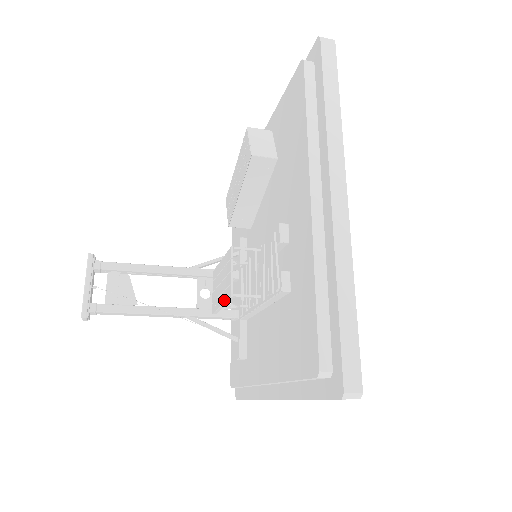
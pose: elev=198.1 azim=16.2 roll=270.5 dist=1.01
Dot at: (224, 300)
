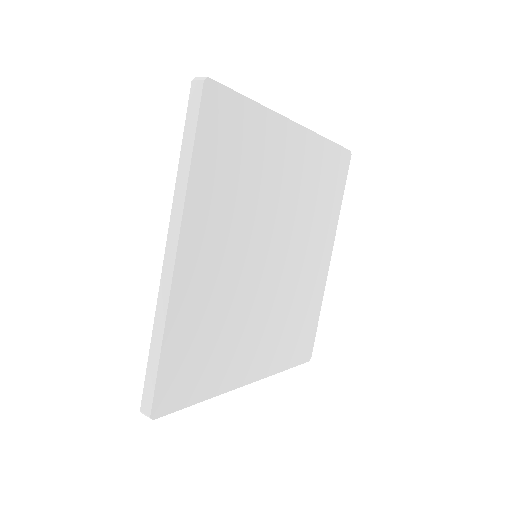
Dot at: occluded
